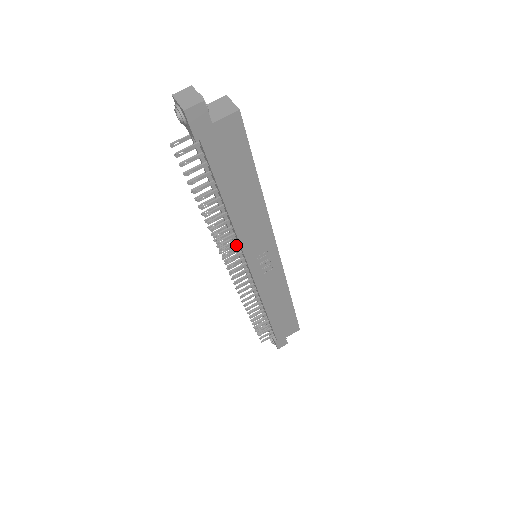
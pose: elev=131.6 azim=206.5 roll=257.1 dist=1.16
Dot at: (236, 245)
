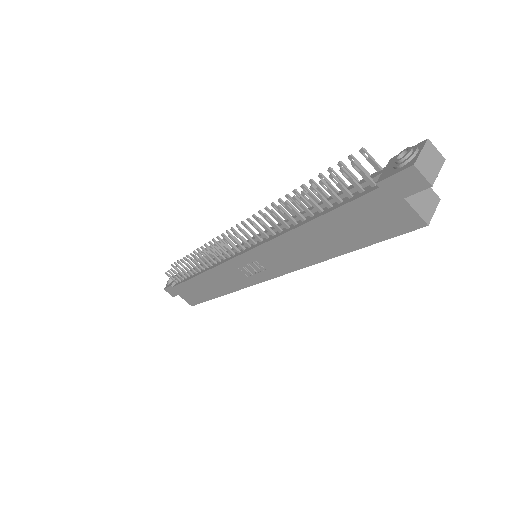
Dot at: (262, 236)
